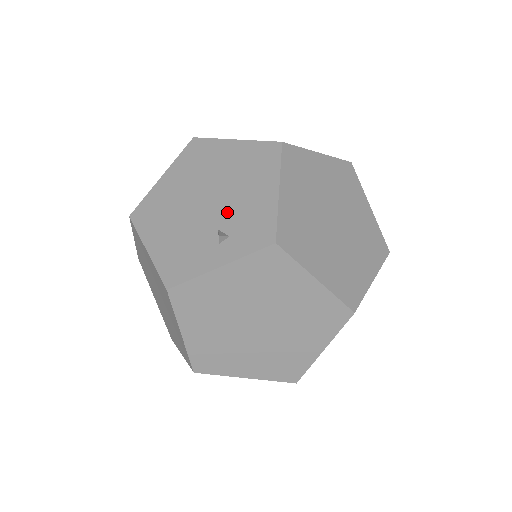
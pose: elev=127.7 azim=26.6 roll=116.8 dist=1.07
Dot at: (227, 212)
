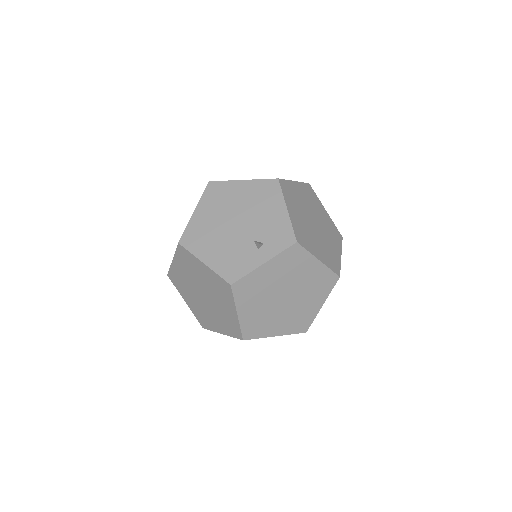
Dot at: (256, 228)
